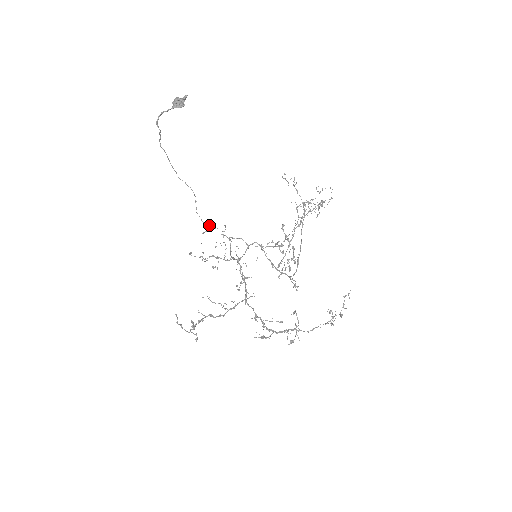
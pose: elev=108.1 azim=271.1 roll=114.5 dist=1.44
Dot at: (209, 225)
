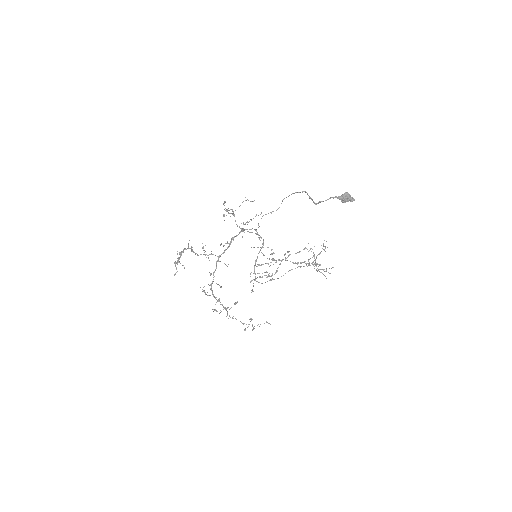
Dot at: occluded
